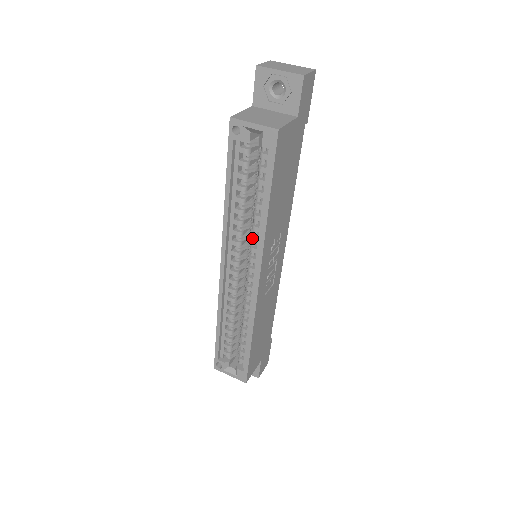
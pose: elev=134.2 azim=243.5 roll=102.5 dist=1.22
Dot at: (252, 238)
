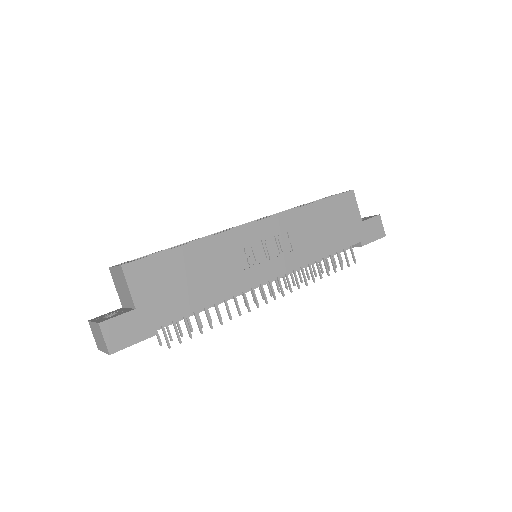
Dot at: occluded
